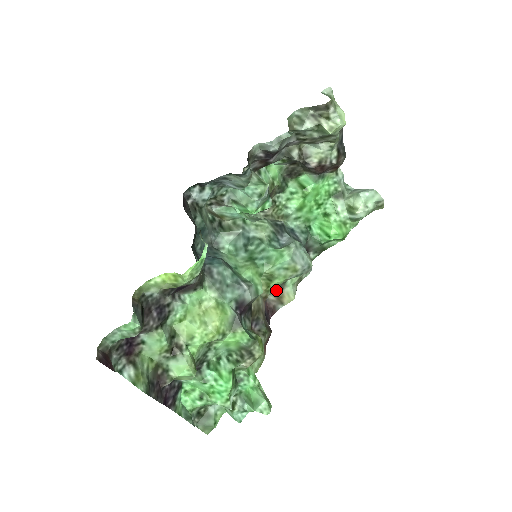
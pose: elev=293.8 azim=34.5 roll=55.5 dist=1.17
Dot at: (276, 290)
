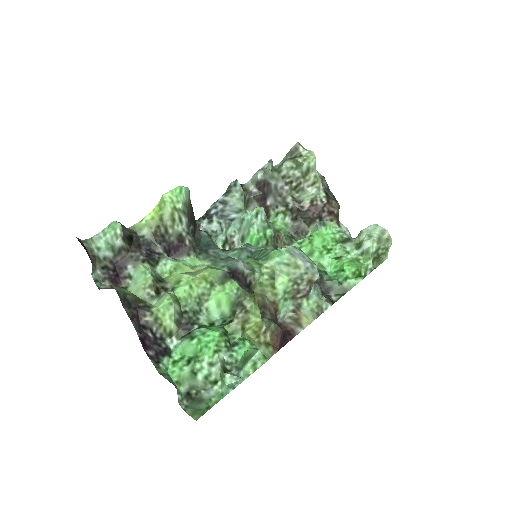
Dot at: (291, 311)
